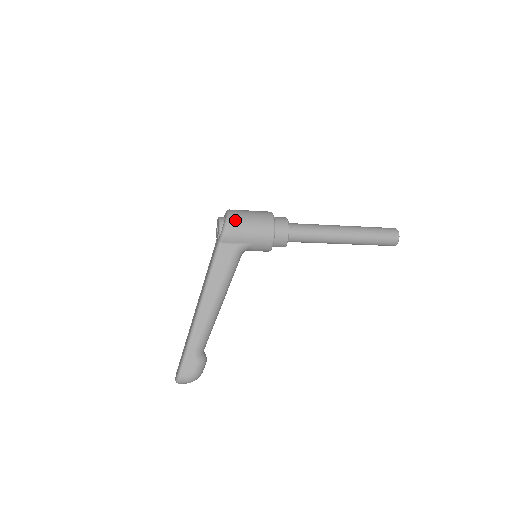
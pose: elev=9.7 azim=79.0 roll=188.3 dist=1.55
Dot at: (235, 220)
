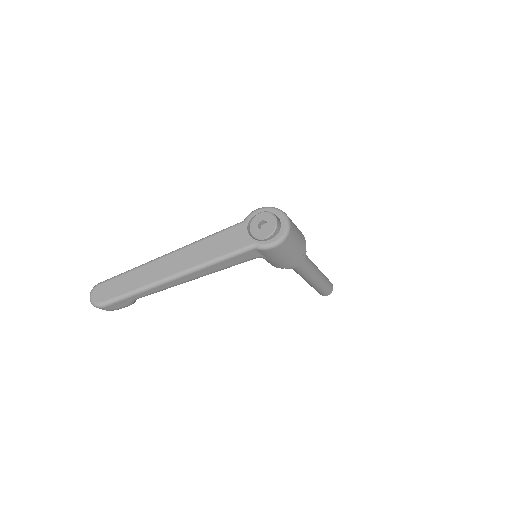
Dot at: (286, 245)
